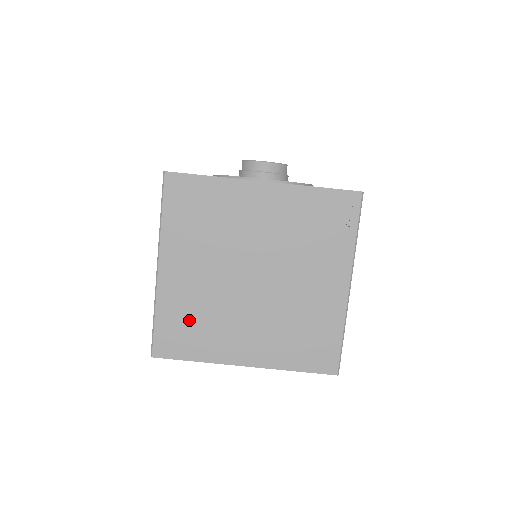
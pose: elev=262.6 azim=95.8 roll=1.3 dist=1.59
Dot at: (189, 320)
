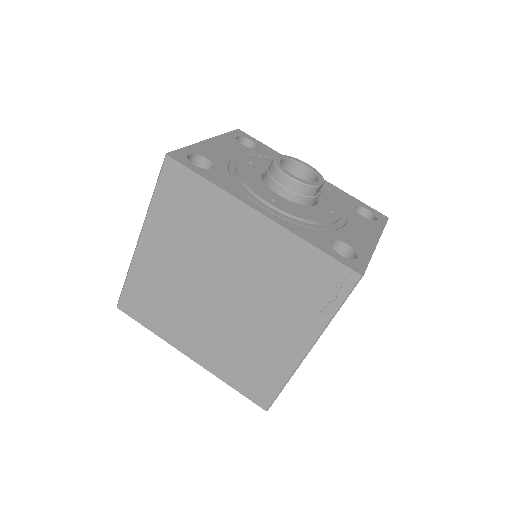
Dot at: (154, 297)
